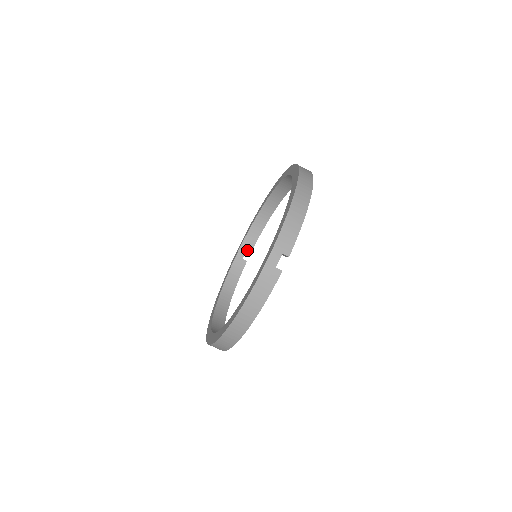
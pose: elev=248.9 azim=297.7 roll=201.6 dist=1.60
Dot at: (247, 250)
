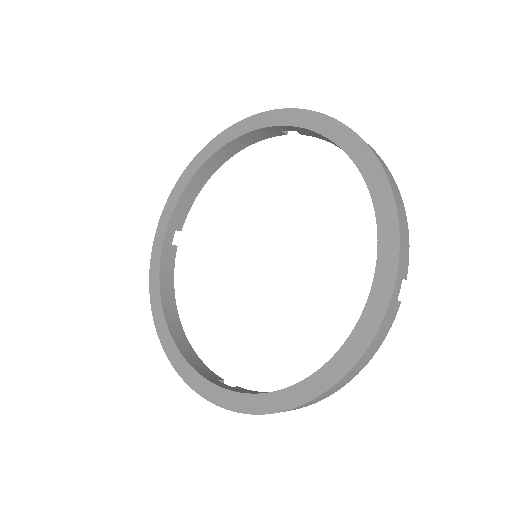
Dot at: occluded
